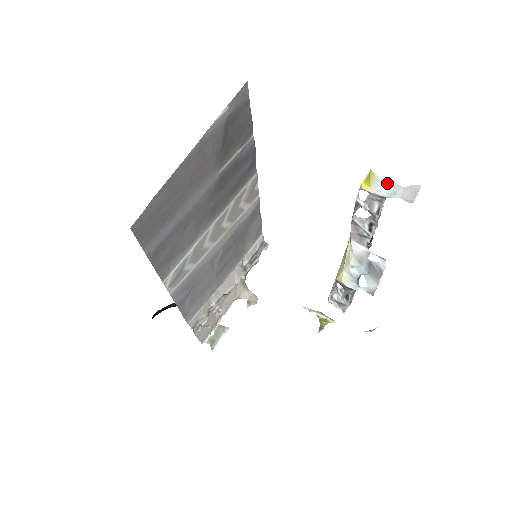
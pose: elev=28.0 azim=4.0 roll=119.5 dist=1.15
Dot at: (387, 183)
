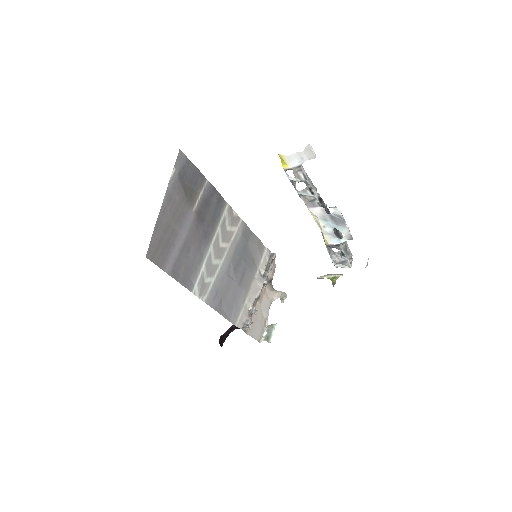
Dot at: (293, 156)
